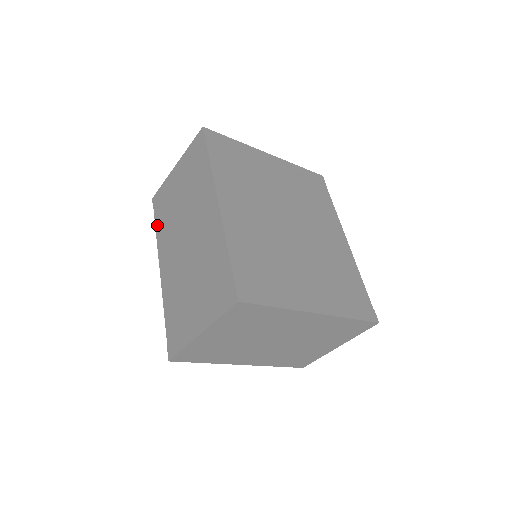
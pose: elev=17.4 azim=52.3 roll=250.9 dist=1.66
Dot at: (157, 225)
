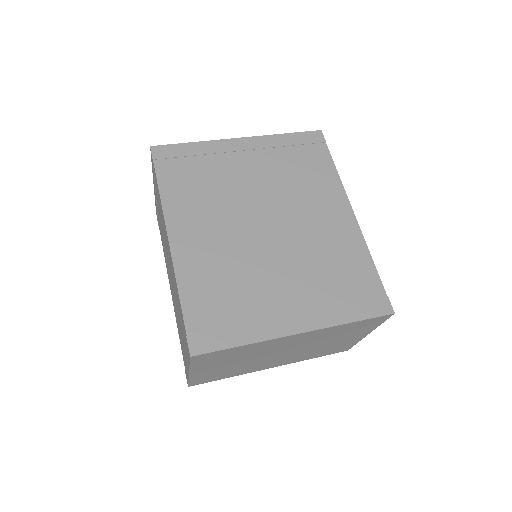
Dot at: (162, 244)
